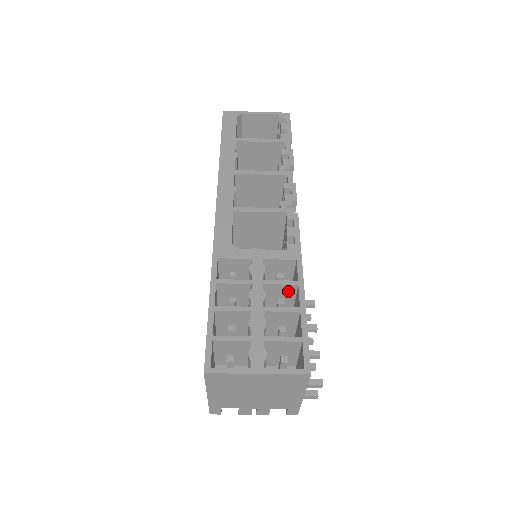
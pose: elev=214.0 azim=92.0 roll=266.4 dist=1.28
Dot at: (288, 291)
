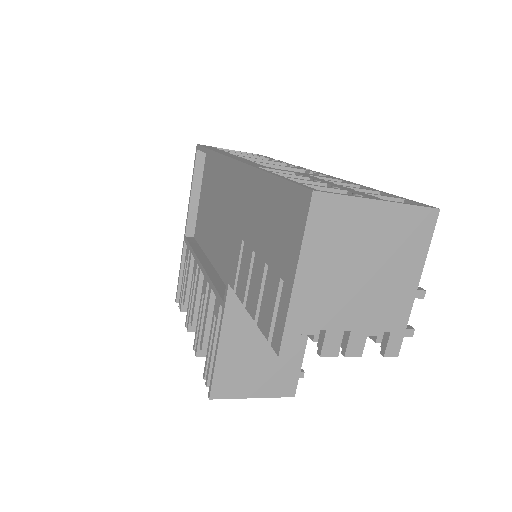
Dot at: occluded
